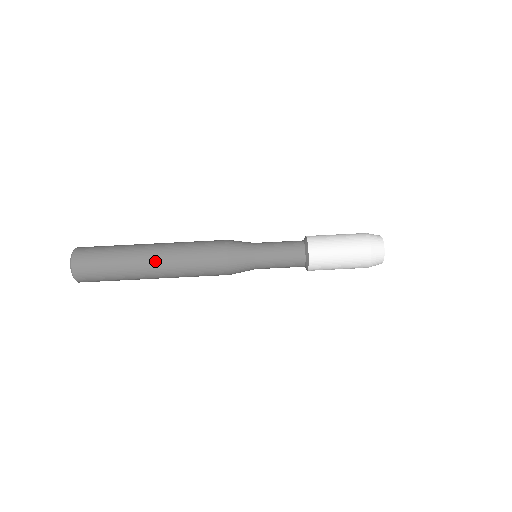
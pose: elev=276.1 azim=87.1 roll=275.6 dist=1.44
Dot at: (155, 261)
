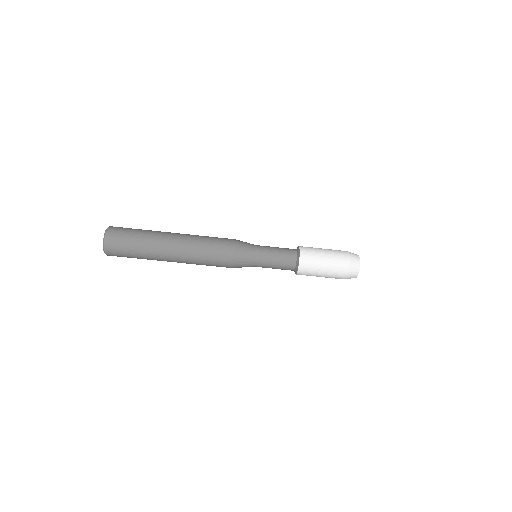
Dot at: (173, 256)
